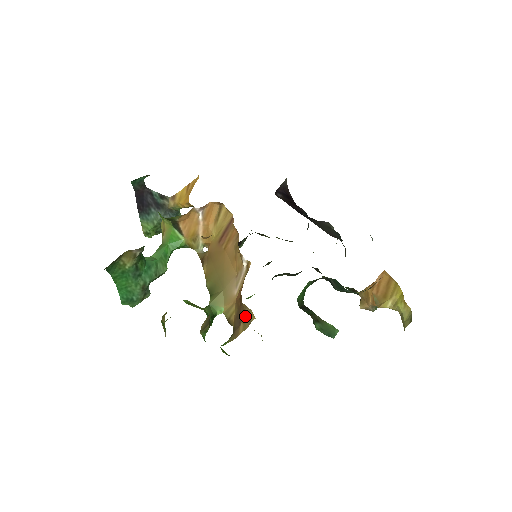
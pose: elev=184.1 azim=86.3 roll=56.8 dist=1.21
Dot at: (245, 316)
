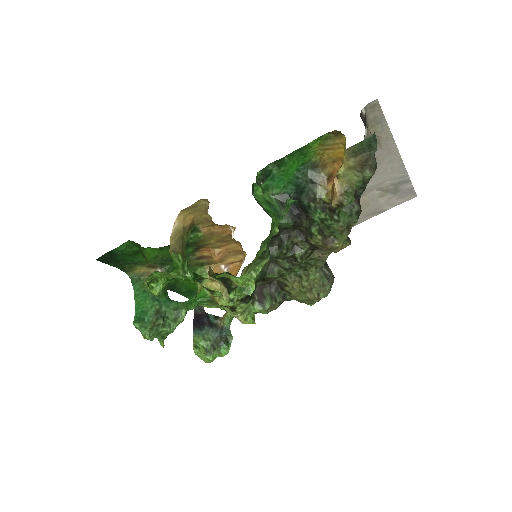
Dot at: occluded
